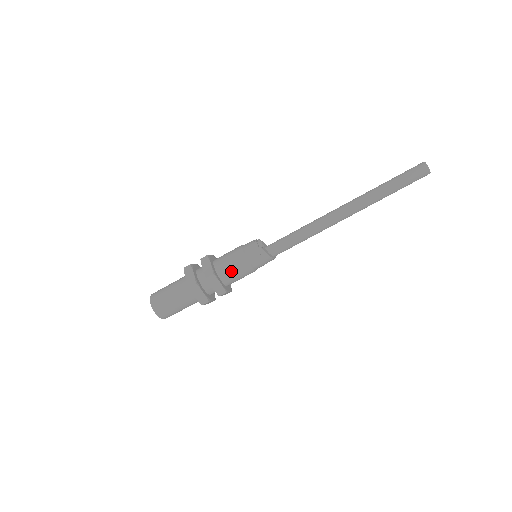
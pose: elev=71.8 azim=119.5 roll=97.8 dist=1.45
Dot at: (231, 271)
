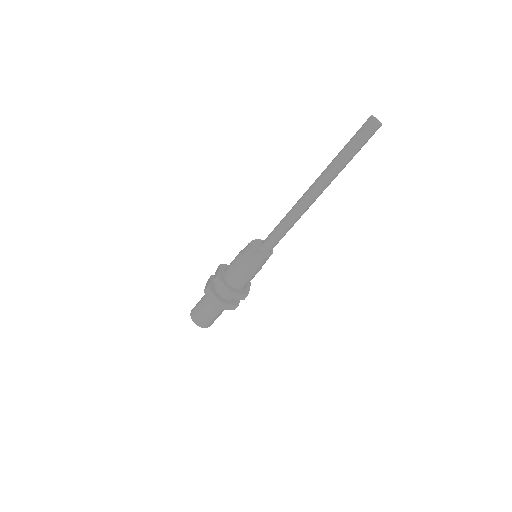
Dot at: (243, 281)
